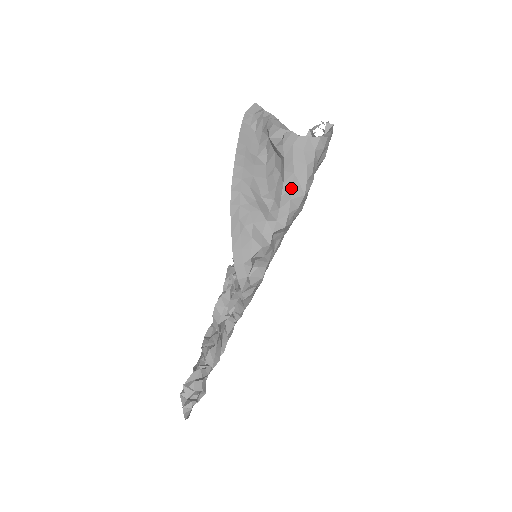
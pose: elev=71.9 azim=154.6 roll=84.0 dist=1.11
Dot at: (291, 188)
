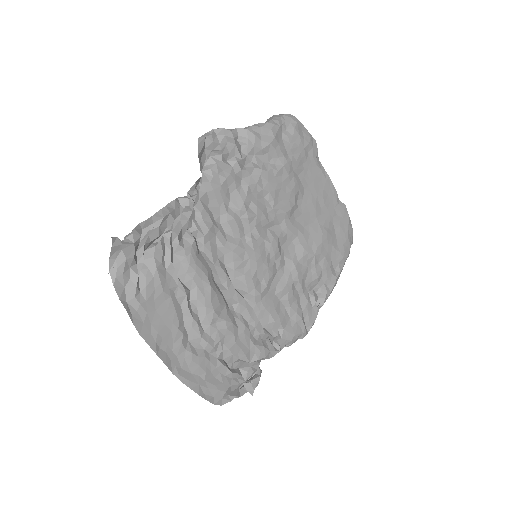
Dot at: occluded
